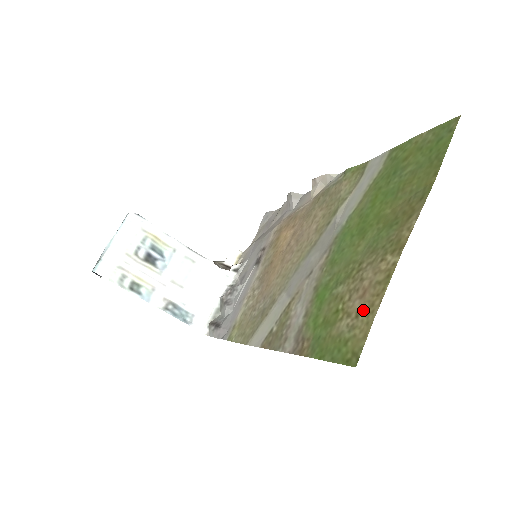
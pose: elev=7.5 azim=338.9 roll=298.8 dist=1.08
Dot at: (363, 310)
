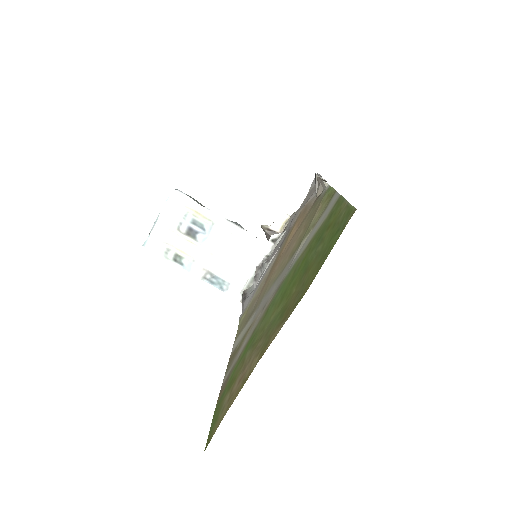
Dot at: (230, 399)
